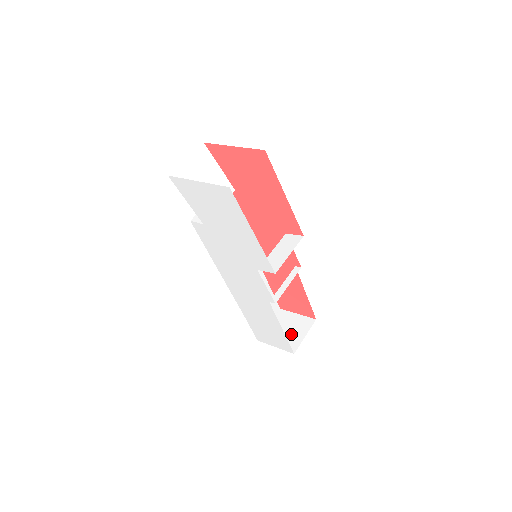
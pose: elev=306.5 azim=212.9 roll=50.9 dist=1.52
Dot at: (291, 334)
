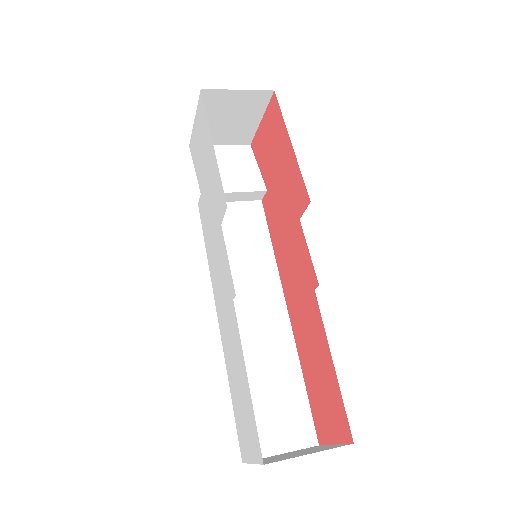
Dot at: occluded
